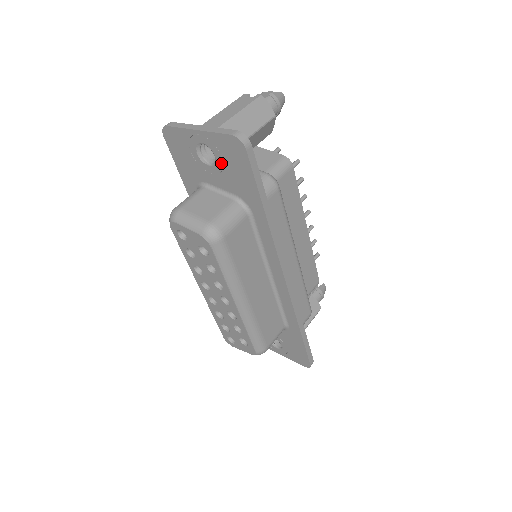
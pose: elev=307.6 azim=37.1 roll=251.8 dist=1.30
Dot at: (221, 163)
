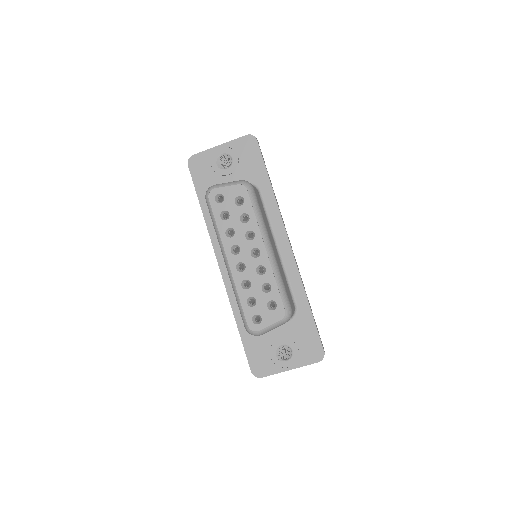
Dot at: (237, 161)
